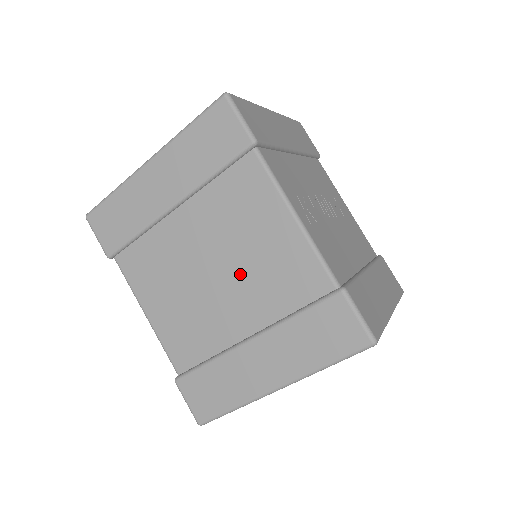
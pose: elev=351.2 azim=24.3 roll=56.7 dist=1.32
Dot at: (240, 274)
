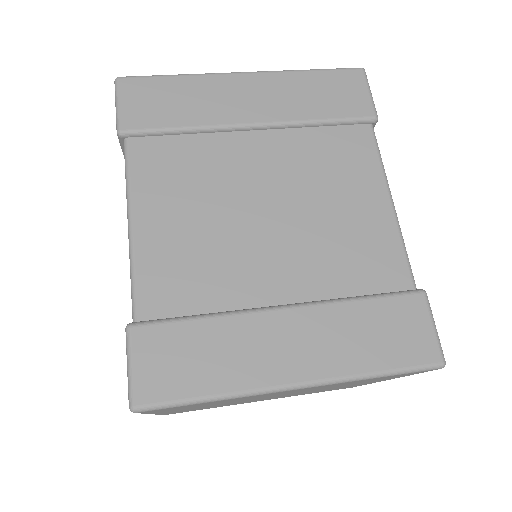
Dot at: (302, 229)
